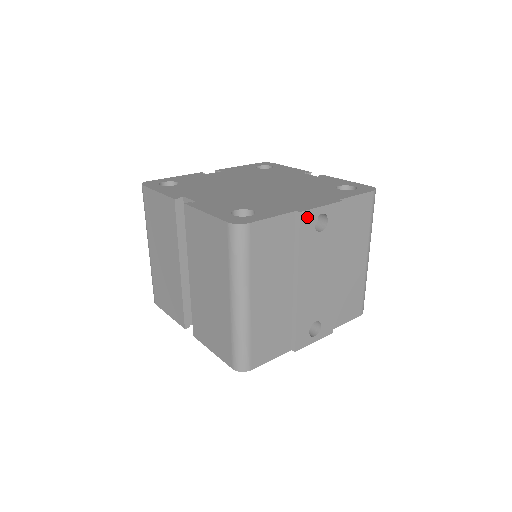
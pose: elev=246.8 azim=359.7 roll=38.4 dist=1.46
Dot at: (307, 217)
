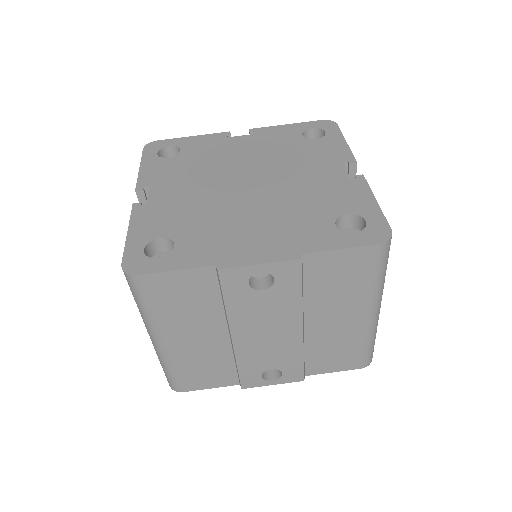
Dot at: (233, 275)
